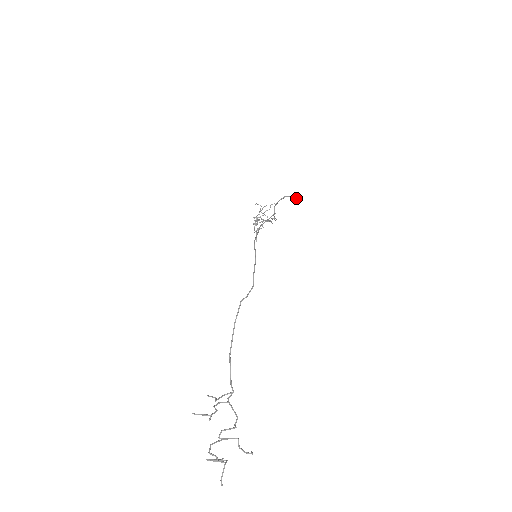
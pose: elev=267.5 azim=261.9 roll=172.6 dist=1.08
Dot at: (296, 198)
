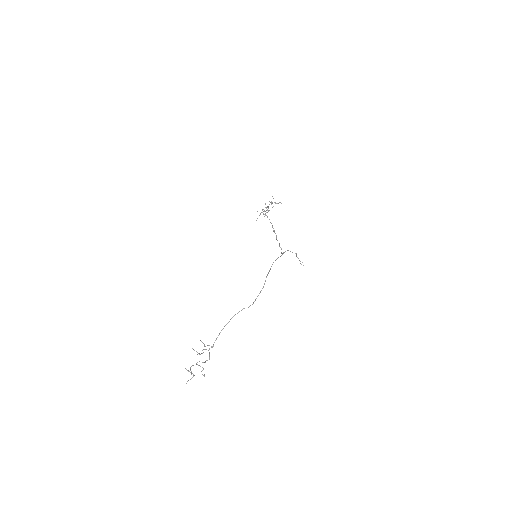
Dot at: occluded
